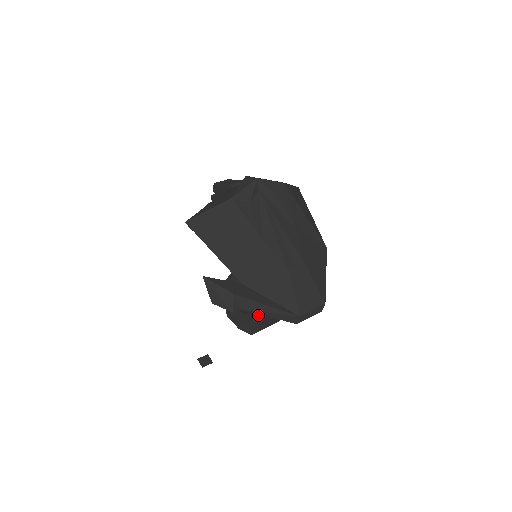
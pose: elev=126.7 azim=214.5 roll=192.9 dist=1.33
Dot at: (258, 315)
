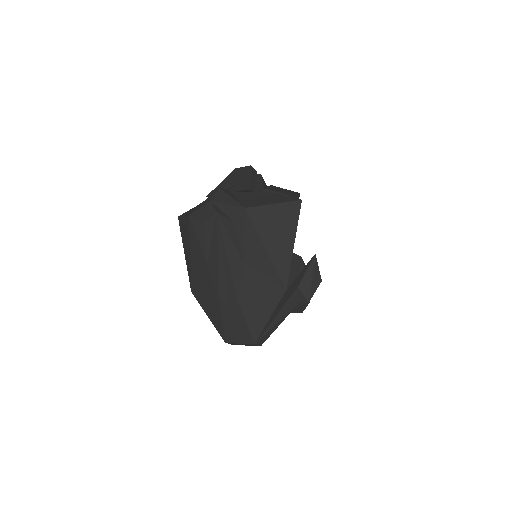
Dot at: occluded
